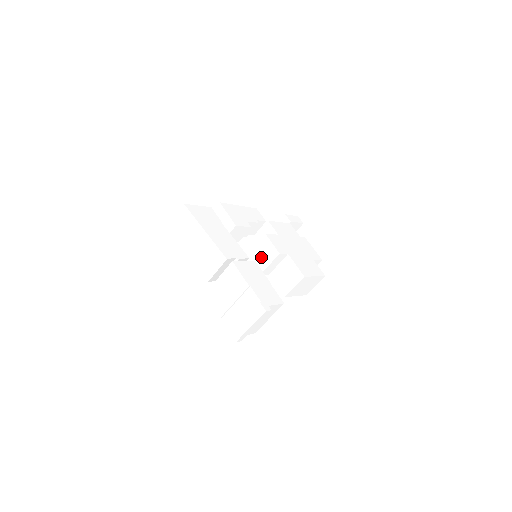
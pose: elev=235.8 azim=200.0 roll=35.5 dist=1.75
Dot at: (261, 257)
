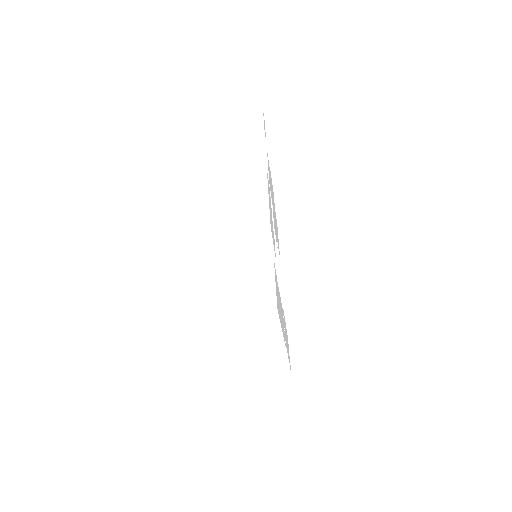
Dot at: occluded
